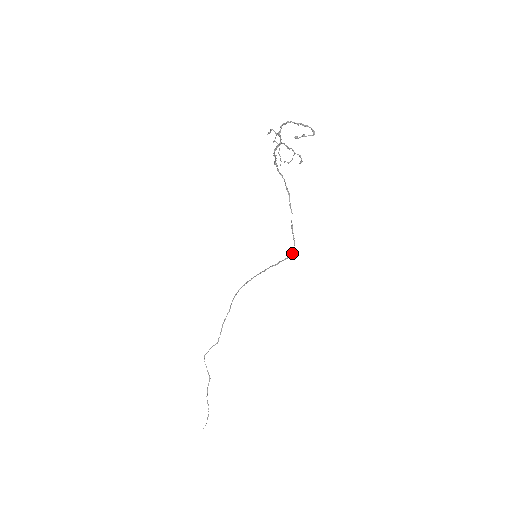
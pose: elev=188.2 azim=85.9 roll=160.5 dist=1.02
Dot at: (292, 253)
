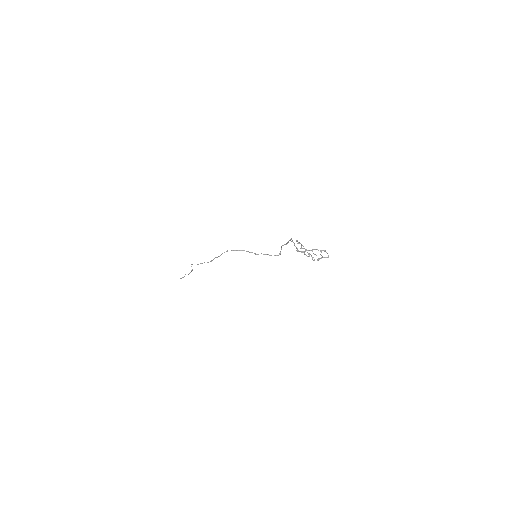
Dot at: occluded
